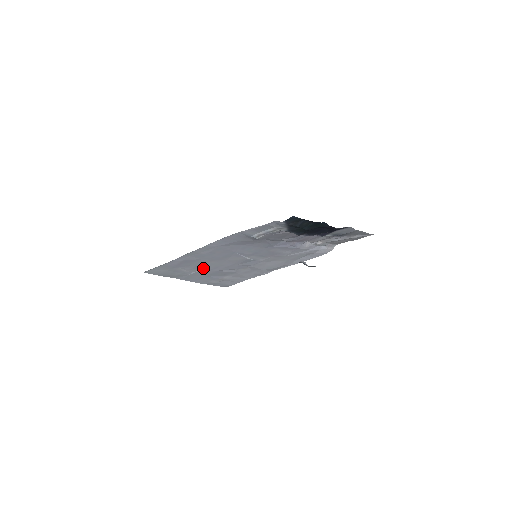
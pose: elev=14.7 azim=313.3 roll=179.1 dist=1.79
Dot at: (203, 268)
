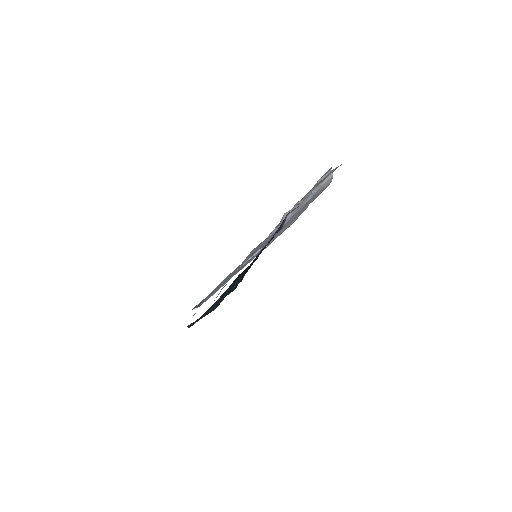
Dot at: (237, 271)
